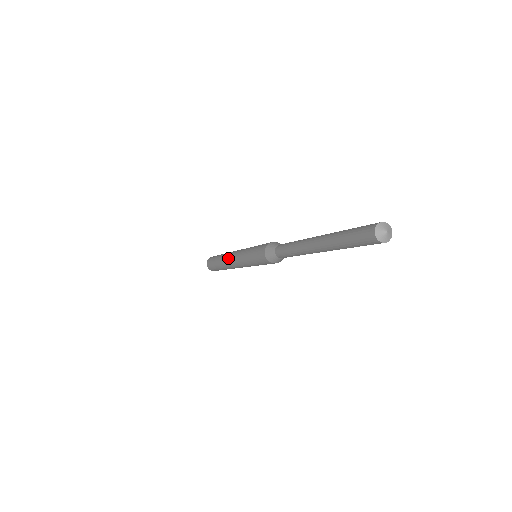
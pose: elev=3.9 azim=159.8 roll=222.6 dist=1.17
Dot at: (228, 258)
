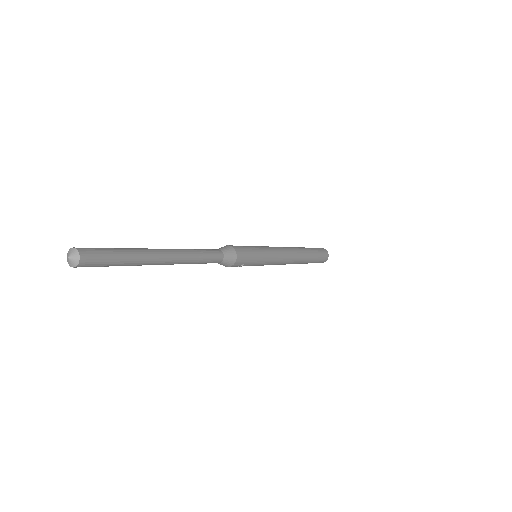
Dot at: occluded
